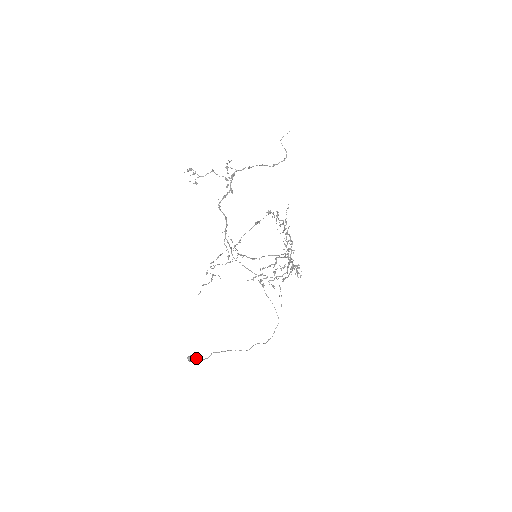
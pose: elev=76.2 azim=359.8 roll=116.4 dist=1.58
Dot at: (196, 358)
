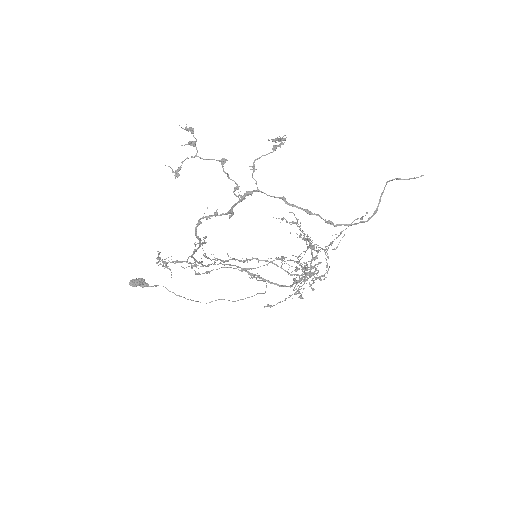
Dot at: (142, 284)
